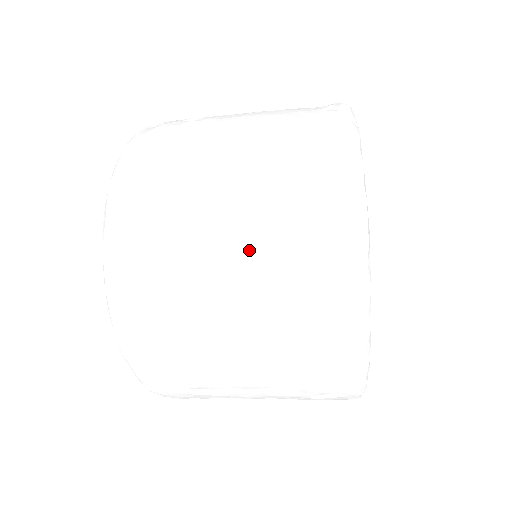
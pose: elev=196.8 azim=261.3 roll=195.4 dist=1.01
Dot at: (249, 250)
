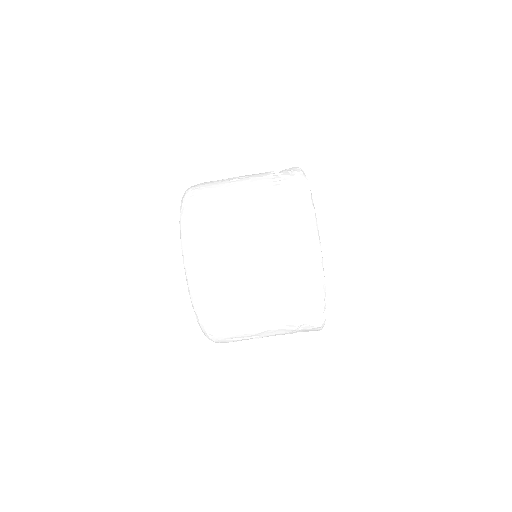
Dot at: (255, 200)
